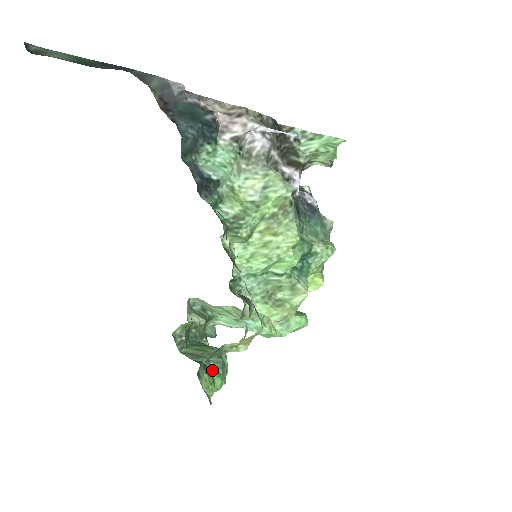
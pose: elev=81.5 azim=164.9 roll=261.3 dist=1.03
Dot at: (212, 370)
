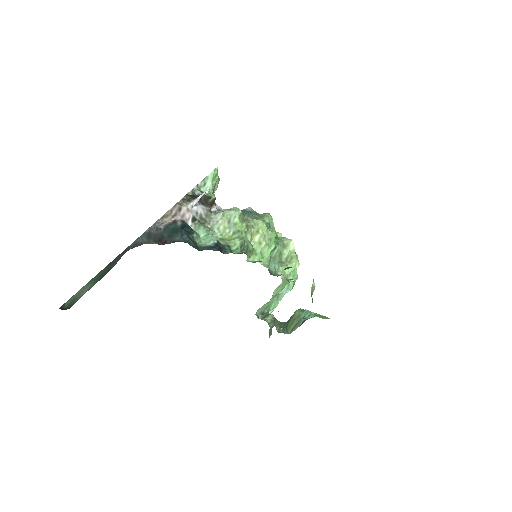
Dot at: (311, 317)
